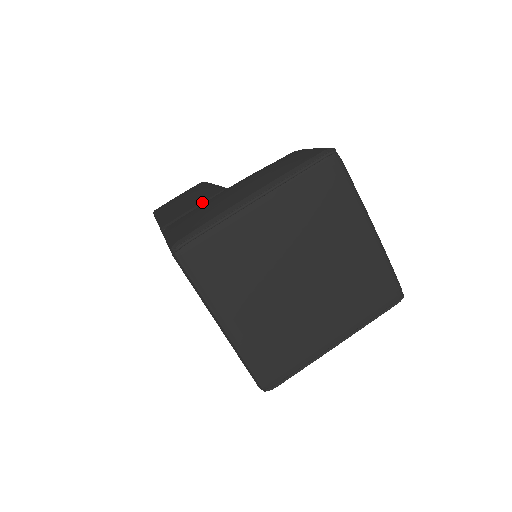
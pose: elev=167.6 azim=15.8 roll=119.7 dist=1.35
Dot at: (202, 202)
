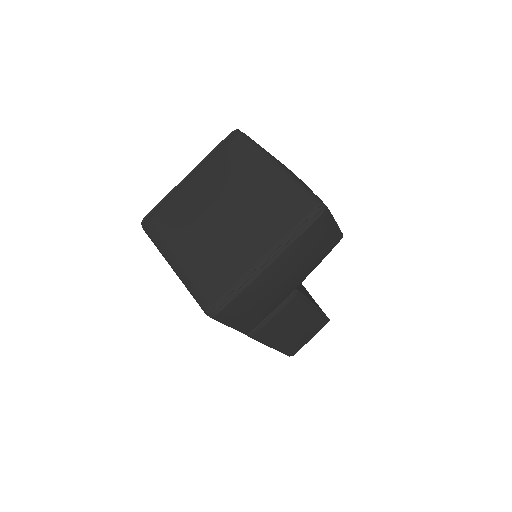
Dot at: occluded
